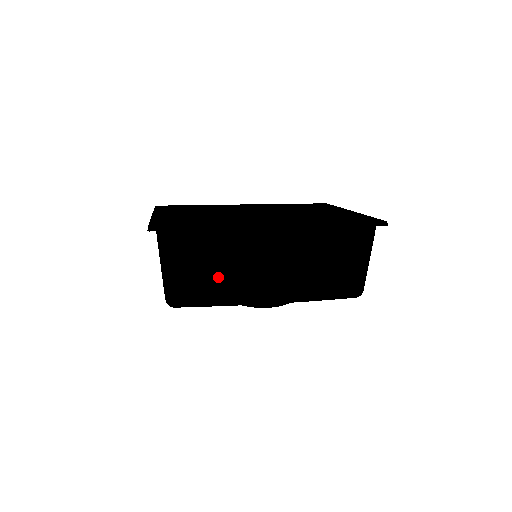
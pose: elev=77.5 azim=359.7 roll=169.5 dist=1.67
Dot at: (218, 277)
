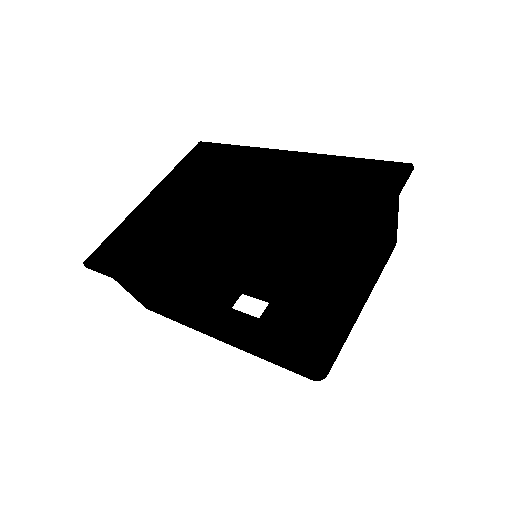
Dot at: (164, 308)
